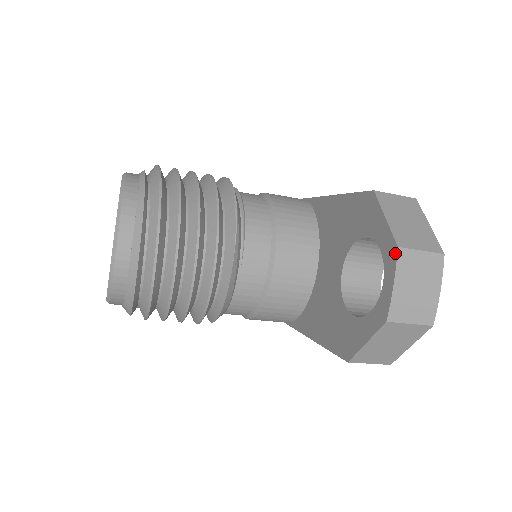
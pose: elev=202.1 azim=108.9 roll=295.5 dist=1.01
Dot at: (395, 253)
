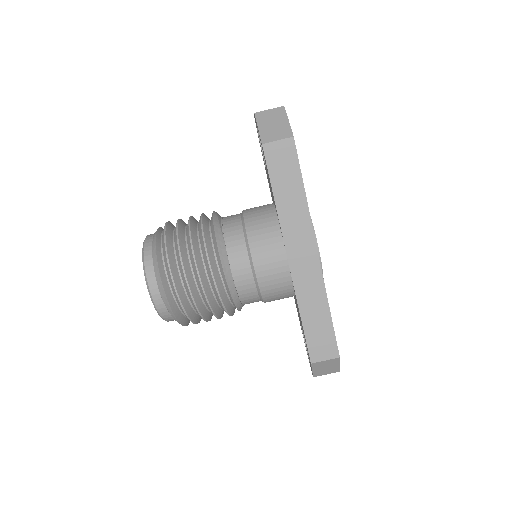
Dot at: occluded
